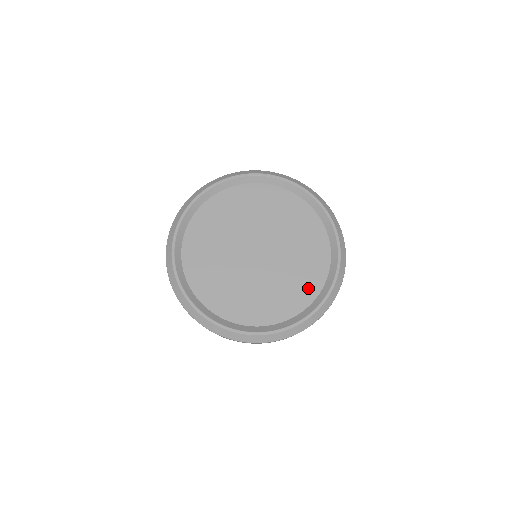
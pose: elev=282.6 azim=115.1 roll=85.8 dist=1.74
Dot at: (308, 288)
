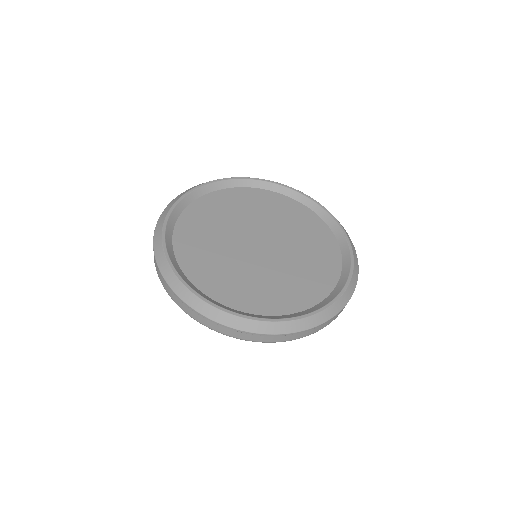
Dot at: (320, 283)
